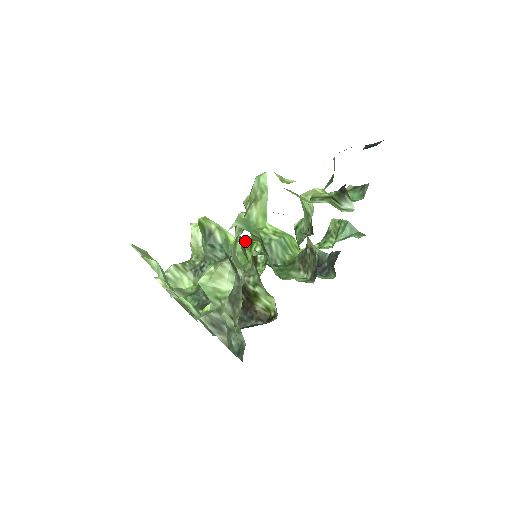
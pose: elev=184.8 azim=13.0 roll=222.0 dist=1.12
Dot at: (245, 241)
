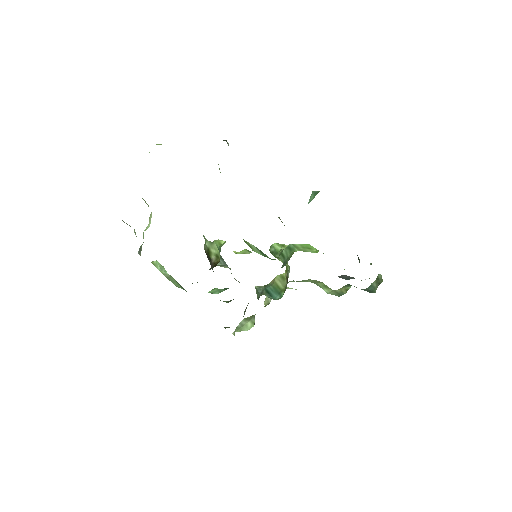
Dot at: occluded
